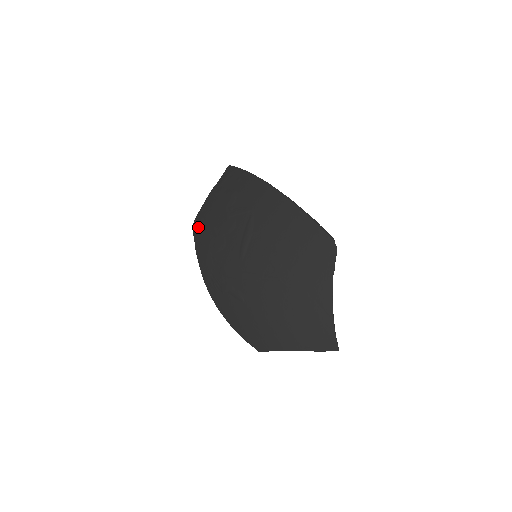
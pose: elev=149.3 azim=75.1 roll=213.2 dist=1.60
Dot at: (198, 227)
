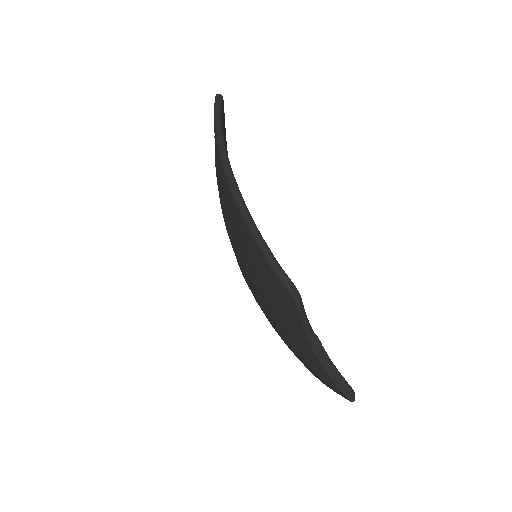
Dot at: occluded
